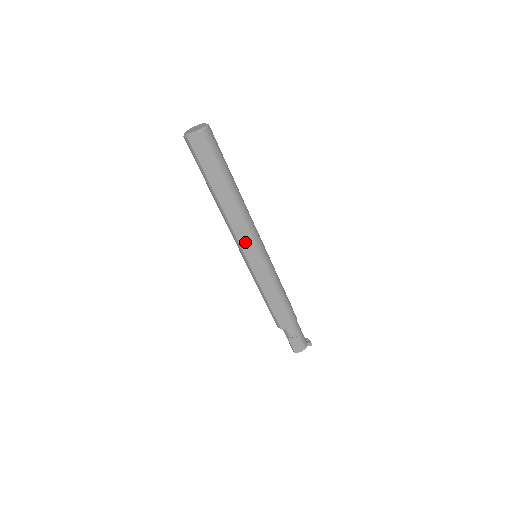
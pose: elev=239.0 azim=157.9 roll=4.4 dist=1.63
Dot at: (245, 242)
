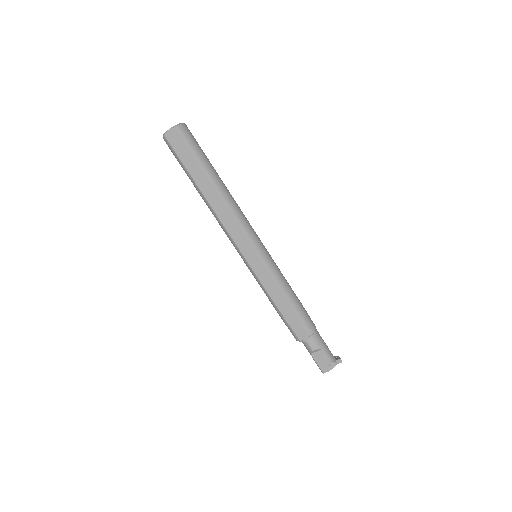
Dot at: (239, 238)
